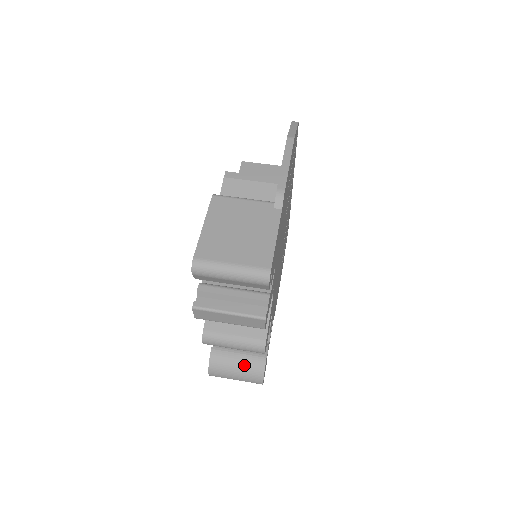
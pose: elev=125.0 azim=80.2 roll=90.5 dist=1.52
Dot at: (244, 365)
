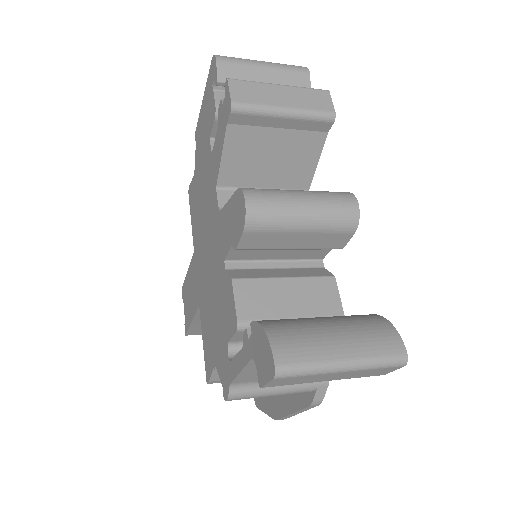
Dot at: (339, 319)
